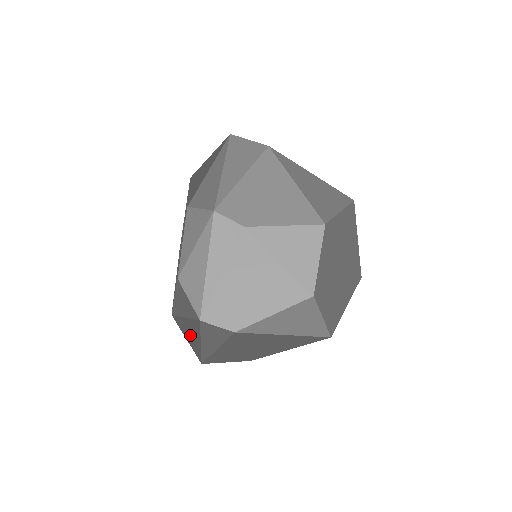
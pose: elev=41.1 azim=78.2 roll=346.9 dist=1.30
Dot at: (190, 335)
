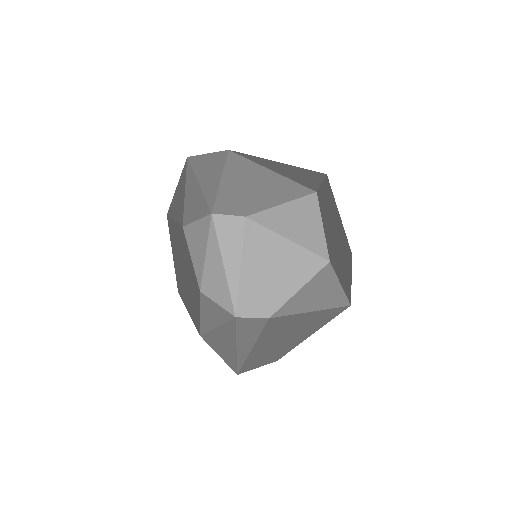
Dot at: (223, 346)
